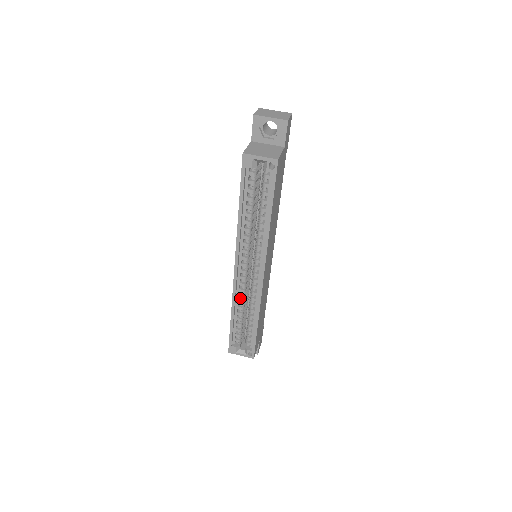
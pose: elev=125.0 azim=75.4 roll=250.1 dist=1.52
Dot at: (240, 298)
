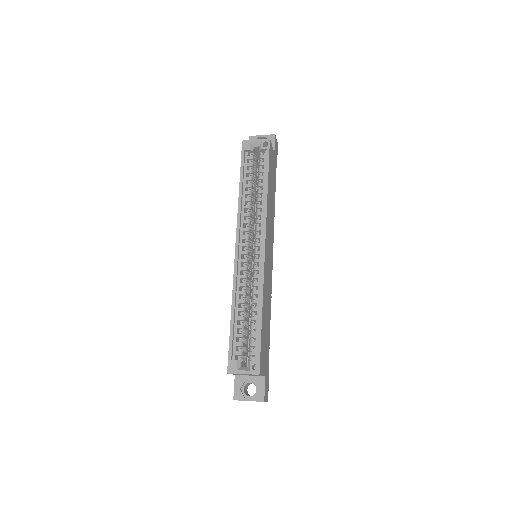
Dot at: (241, 292)
